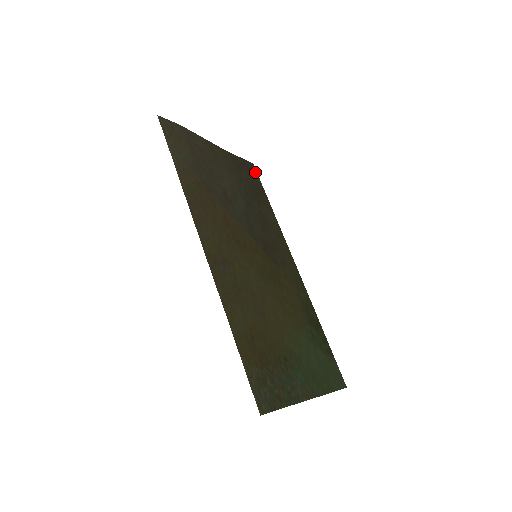
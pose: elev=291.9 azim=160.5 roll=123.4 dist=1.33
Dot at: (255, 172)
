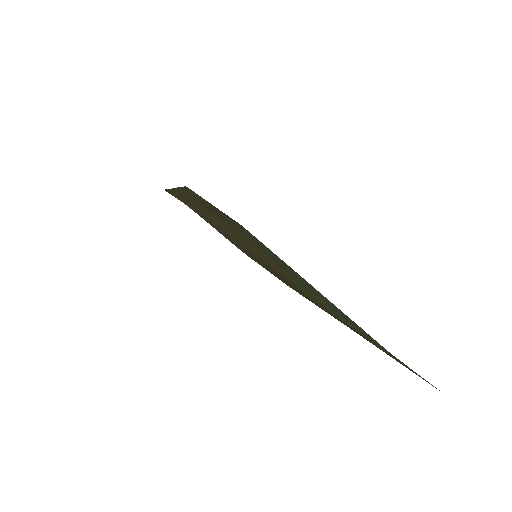
Dot at: occluded
